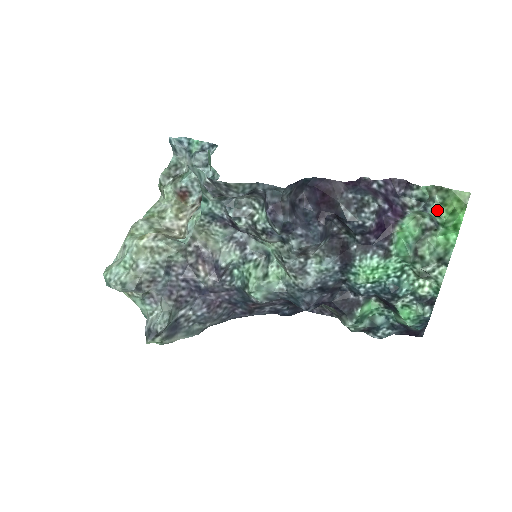
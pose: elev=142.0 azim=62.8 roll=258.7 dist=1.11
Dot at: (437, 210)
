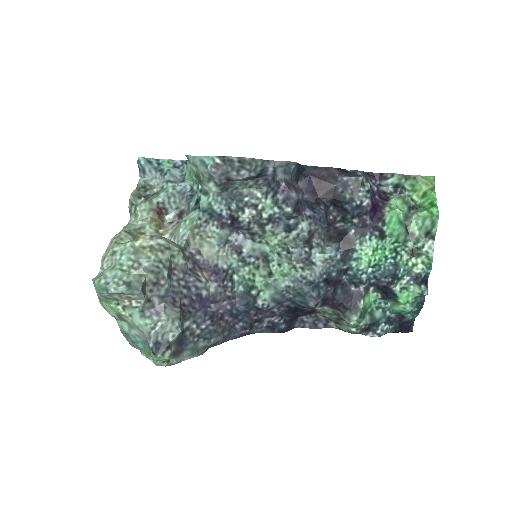
Dot at: occluded
